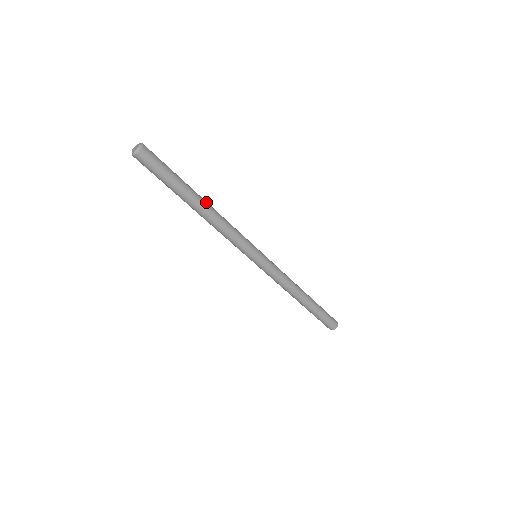
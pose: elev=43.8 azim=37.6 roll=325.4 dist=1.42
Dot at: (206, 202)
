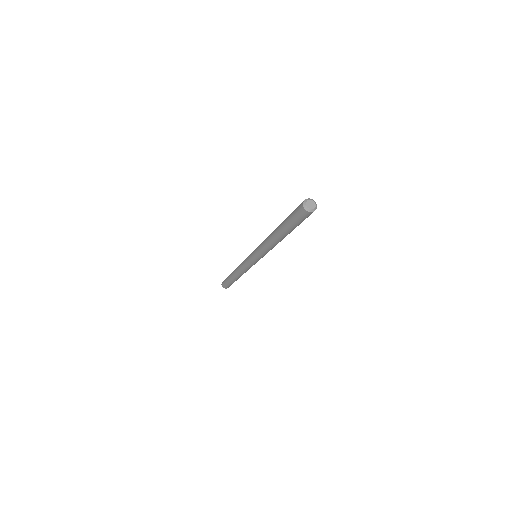
Dot at: occluded
